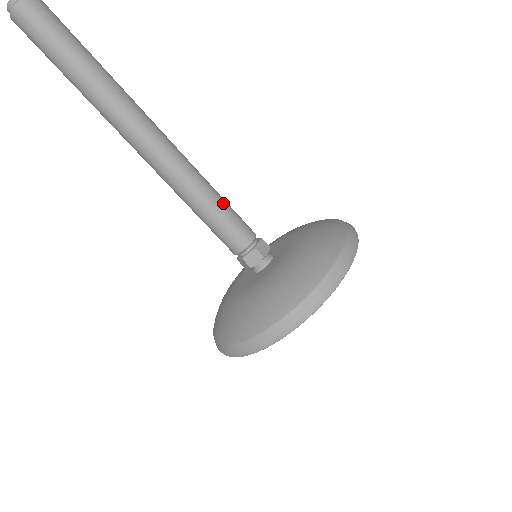
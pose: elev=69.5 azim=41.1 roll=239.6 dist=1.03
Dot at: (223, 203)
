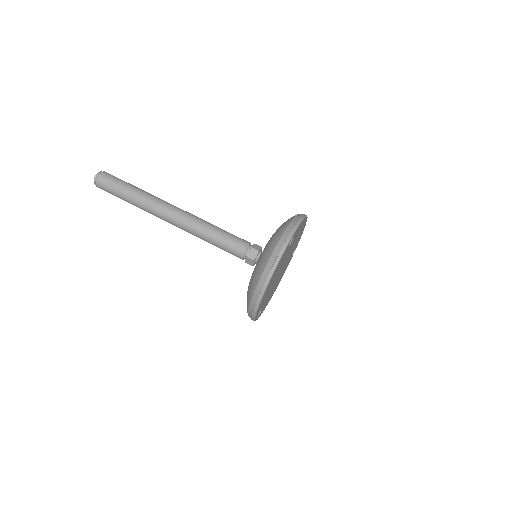
Dot at: (224, 231)
